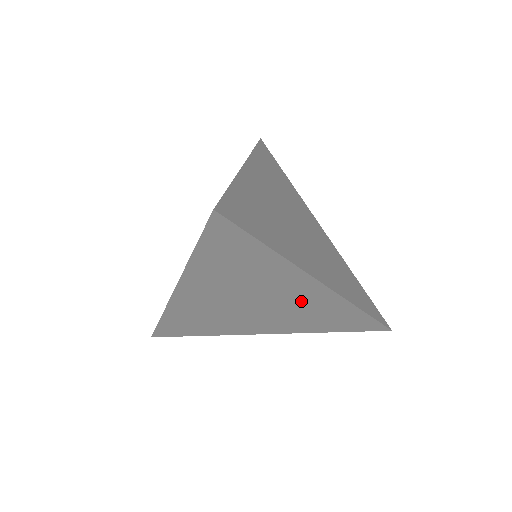
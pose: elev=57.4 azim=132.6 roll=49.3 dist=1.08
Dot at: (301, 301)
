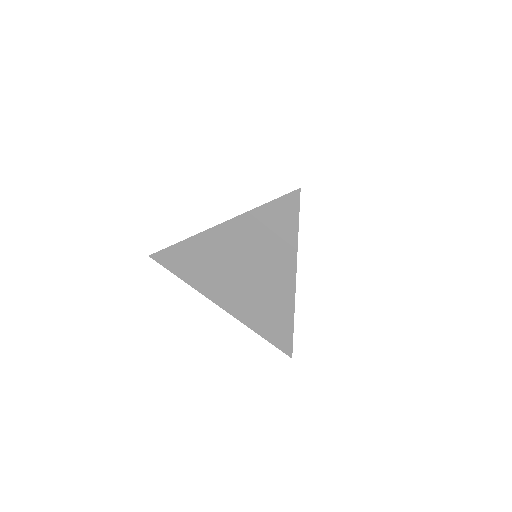
Dot at: (271, 288)
